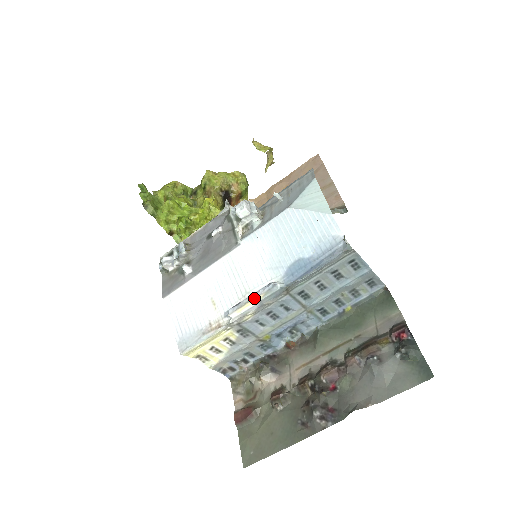
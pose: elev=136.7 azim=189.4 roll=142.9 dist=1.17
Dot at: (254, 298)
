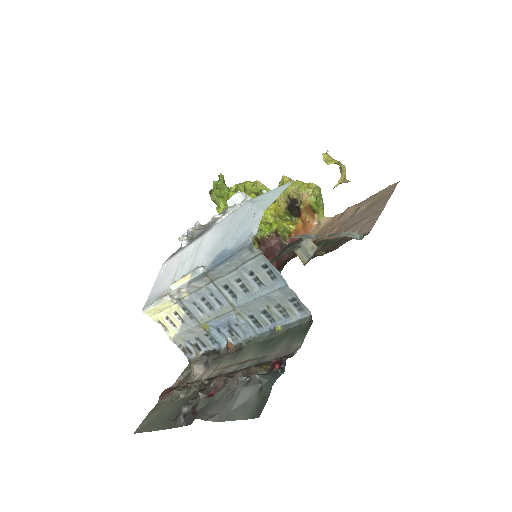
Dot at: (185, 275)
